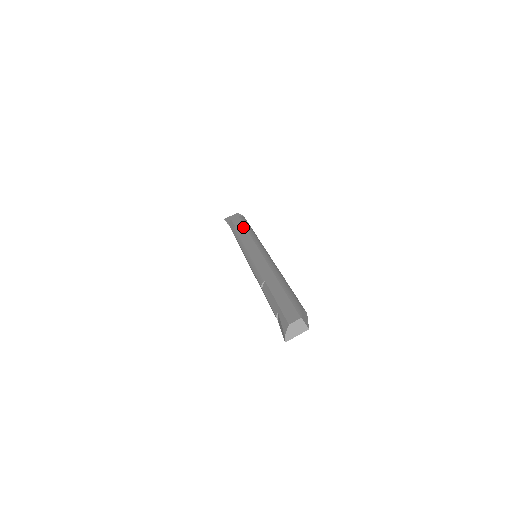
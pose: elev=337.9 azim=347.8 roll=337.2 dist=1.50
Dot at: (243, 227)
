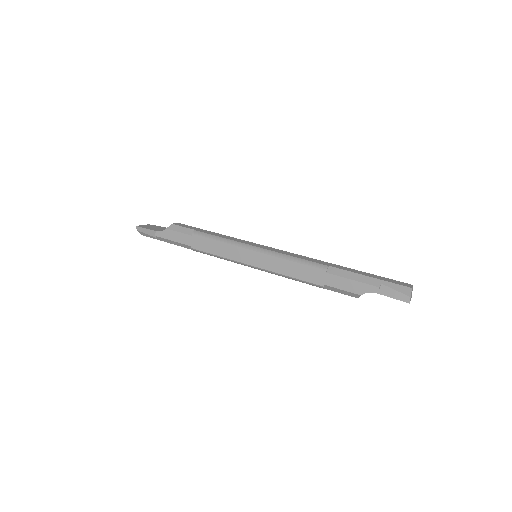
Dot at: (210, 231)
